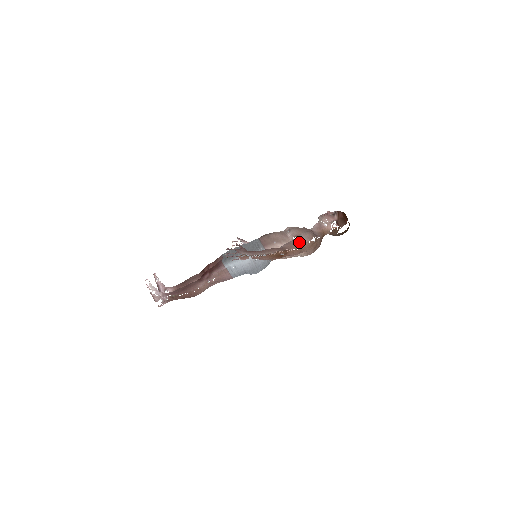
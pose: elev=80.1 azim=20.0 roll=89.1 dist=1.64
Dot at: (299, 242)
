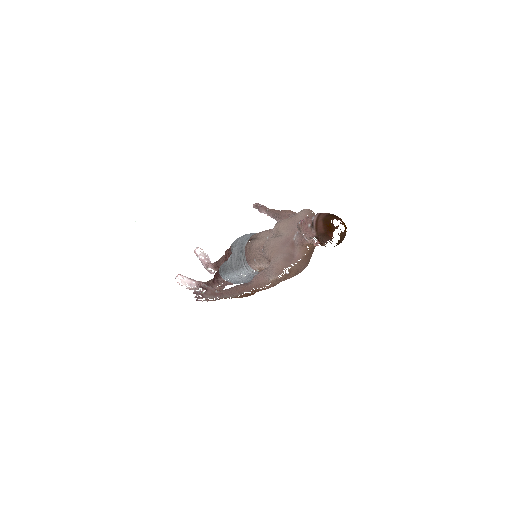
Dot at: (267, 277)
